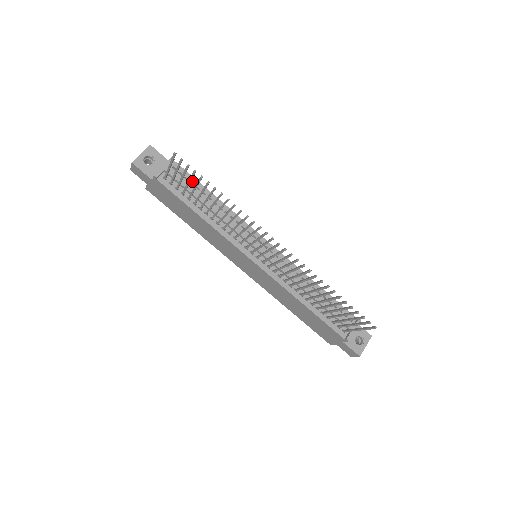
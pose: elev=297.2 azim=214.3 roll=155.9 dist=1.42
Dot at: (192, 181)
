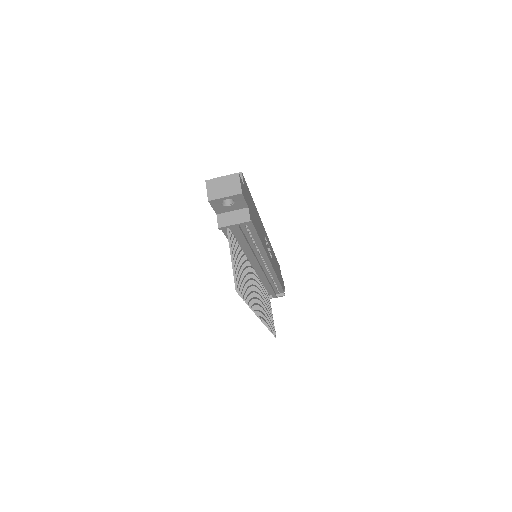
Dot at: (251, 232)
